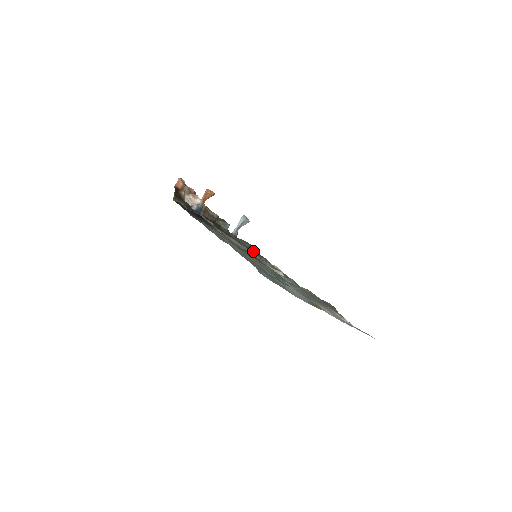
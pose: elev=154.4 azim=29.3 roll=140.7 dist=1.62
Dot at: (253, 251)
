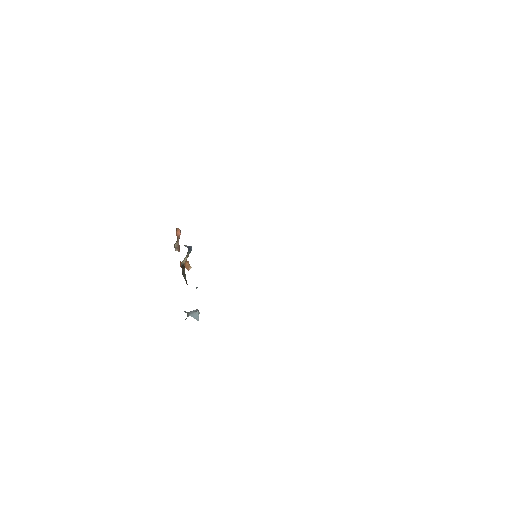
Dot at: occluded
